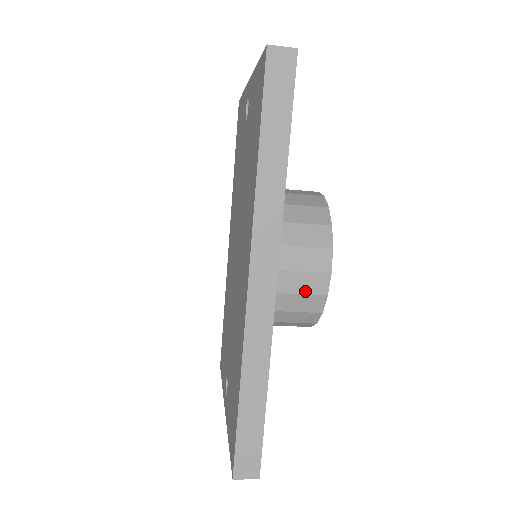
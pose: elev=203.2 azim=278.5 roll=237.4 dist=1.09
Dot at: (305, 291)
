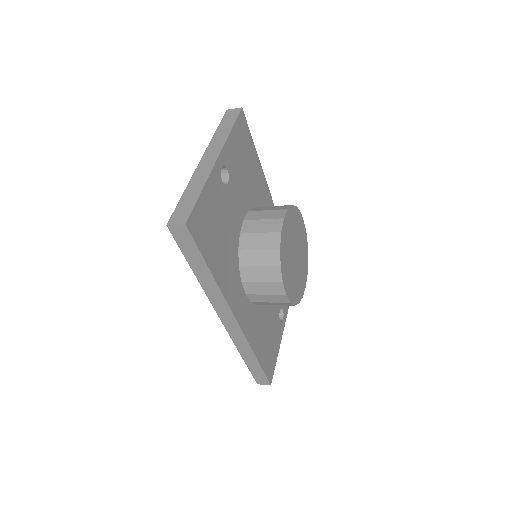
Dot at: (274, 301)
